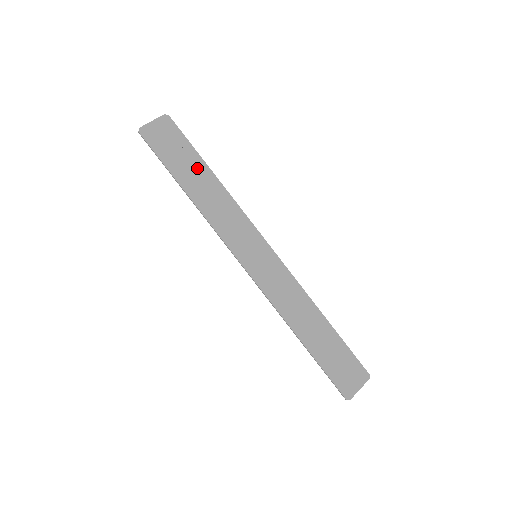
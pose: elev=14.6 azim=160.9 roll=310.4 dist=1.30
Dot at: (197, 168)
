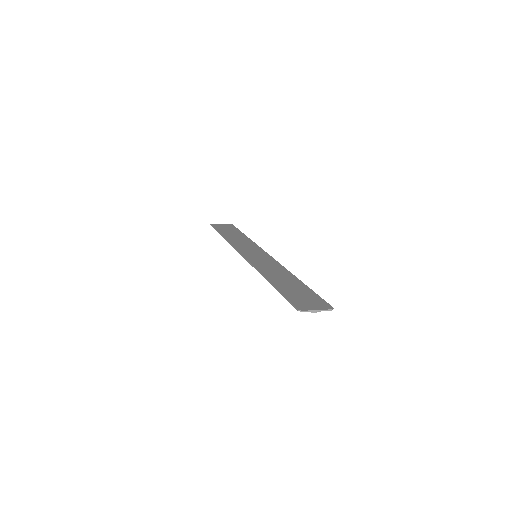
Dot at: (237, 234)
